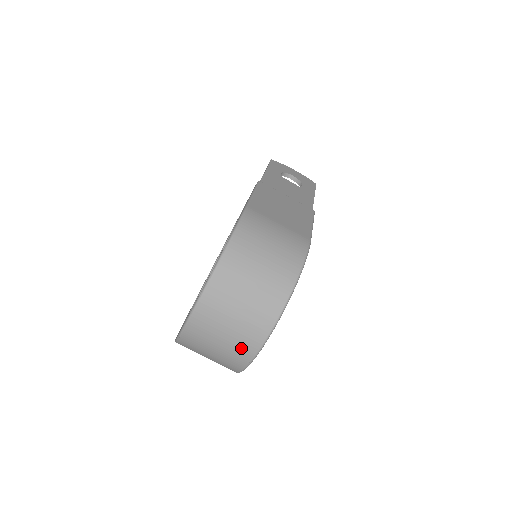
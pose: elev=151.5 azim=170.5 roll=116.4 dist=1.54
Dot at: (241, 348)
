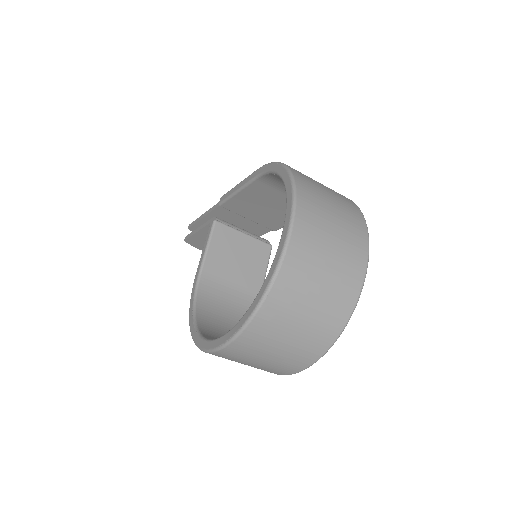
Dot at: (351, 264)
